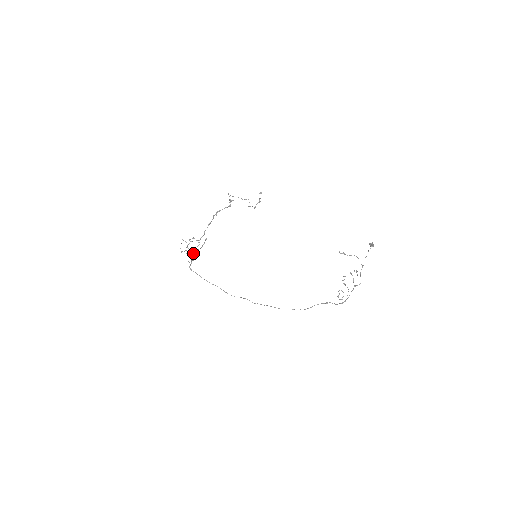
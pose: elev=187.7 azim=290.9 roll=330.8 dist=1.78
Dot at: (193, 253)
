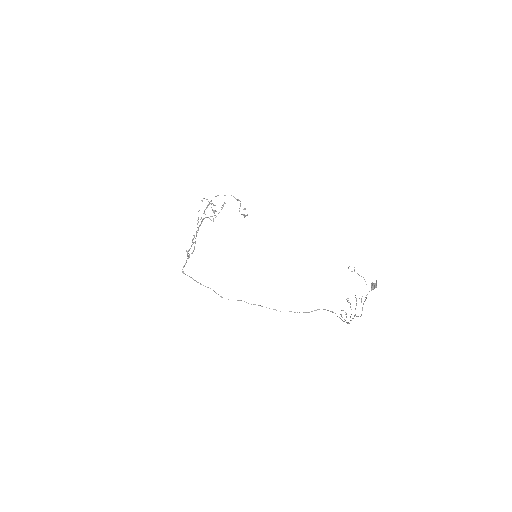
Dot at: occluded
